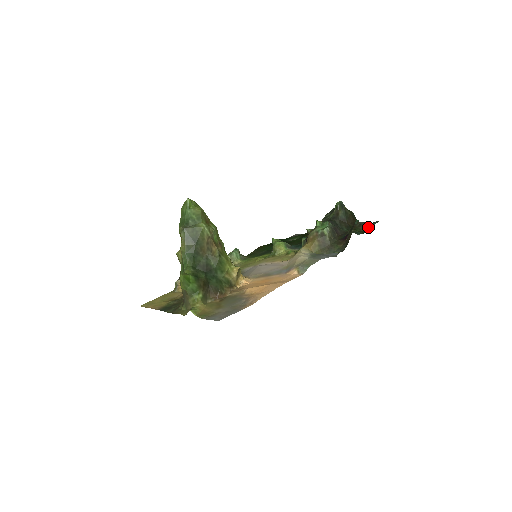
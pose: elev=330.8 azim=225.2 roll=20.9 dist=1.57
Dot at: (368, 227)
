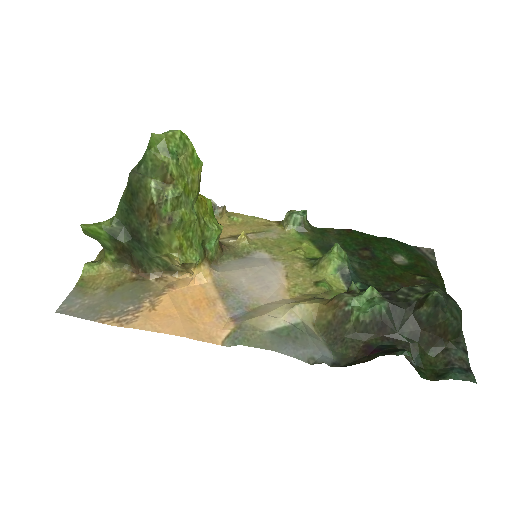
Dot at: (447, 367)
